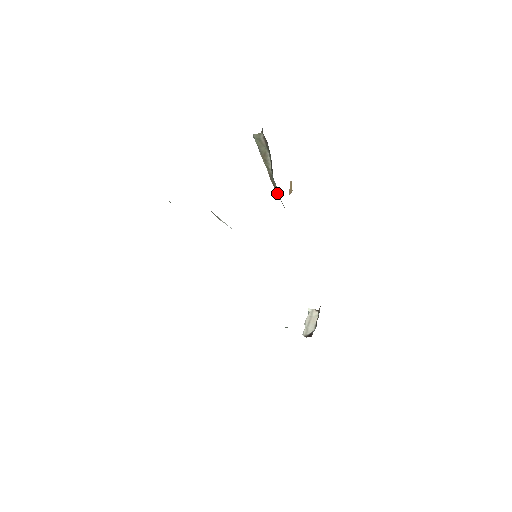
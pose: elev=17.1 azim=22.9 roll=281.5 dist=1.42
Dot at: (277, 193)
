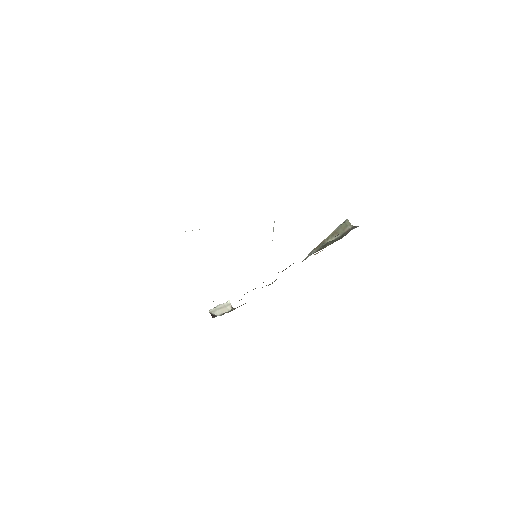
Dot at: (313, 251)
